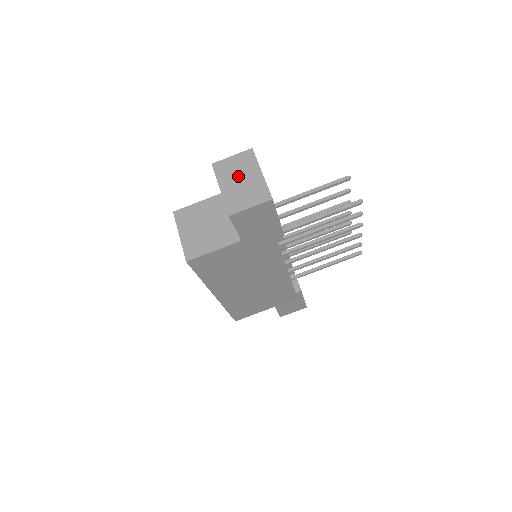
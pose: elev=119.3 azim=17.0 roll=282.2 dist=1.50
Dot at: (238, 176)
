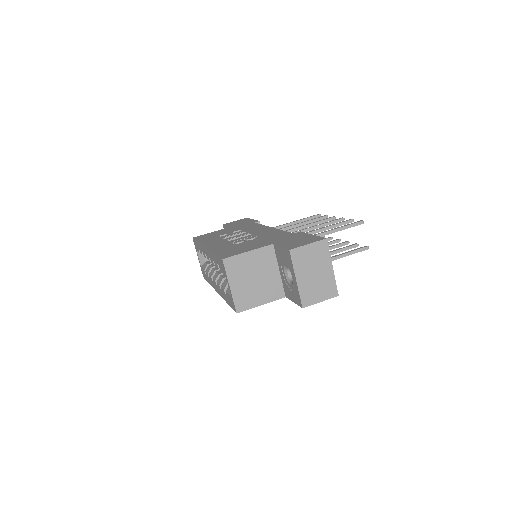
Dot at: (313, 268)
